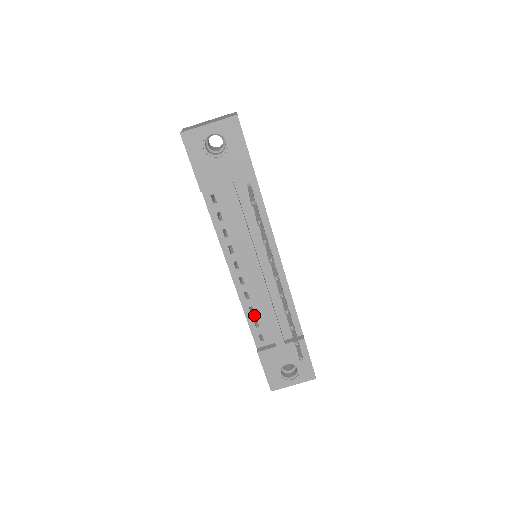
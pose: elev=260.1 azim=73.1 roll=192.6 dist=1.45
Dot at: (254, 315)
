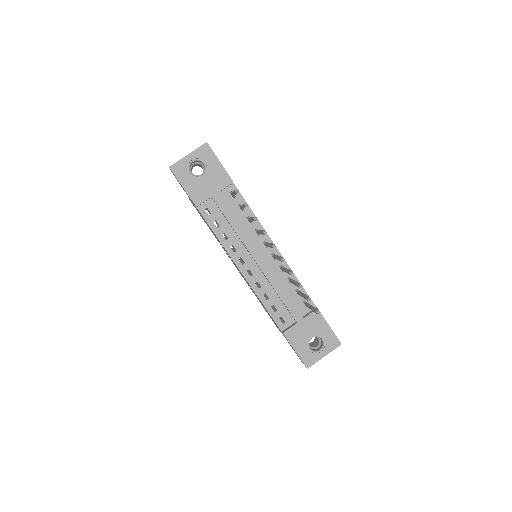
Dot at: (269, 301)
